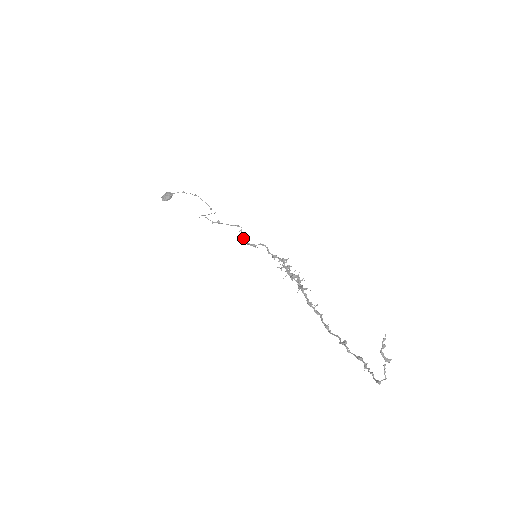
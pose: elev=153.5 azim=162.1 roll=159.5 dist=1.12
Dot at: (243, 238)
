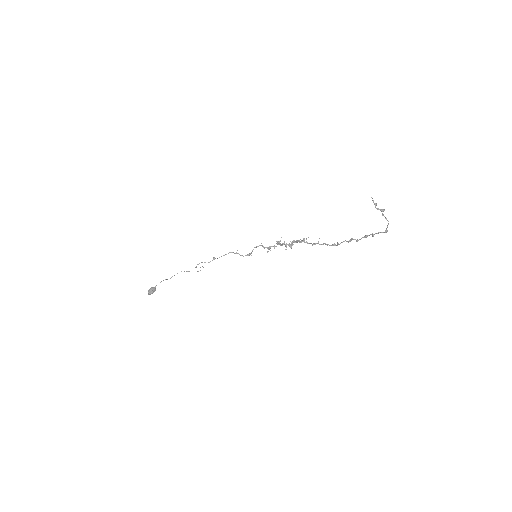
Dot at: (239, 254)
